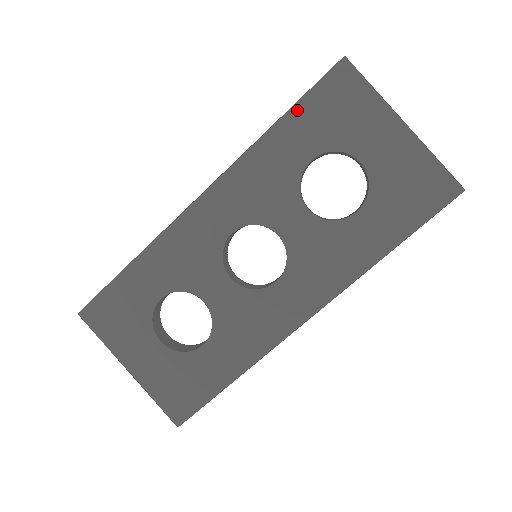
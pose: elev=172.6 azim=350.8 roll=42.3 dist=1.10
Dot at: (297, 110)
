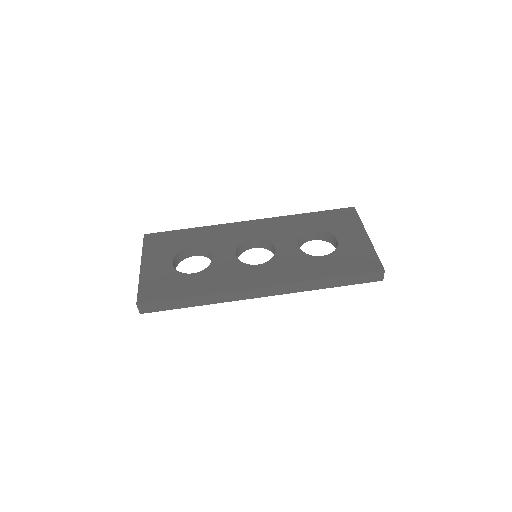
Dot at: (320, 213)
